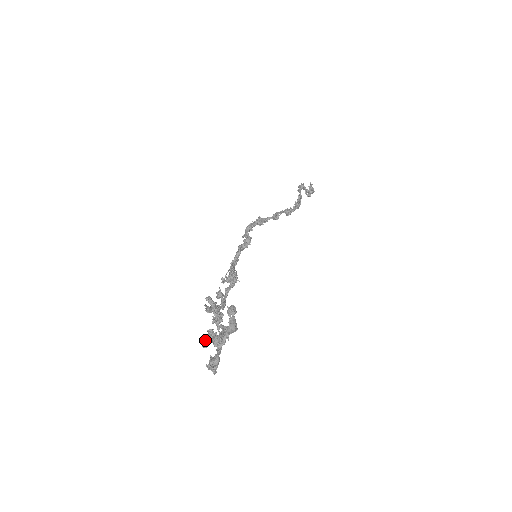
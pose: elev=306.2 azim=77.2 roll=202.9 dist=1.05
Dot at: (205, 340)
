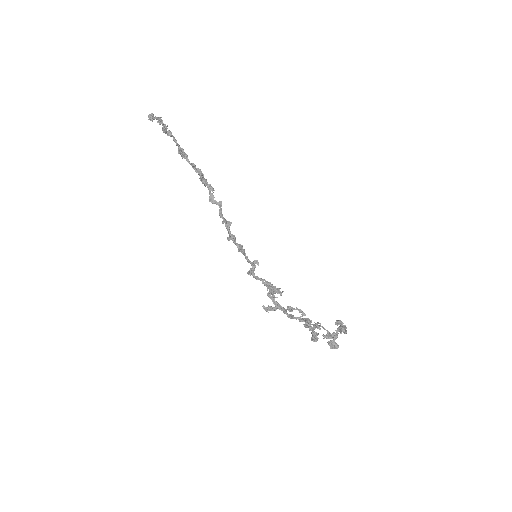
Dot at: (316, 339)
